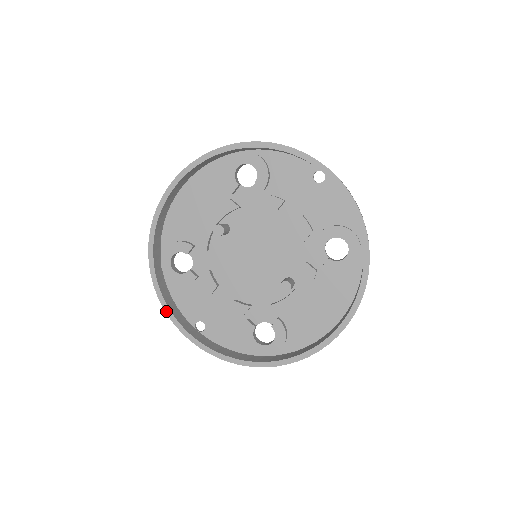
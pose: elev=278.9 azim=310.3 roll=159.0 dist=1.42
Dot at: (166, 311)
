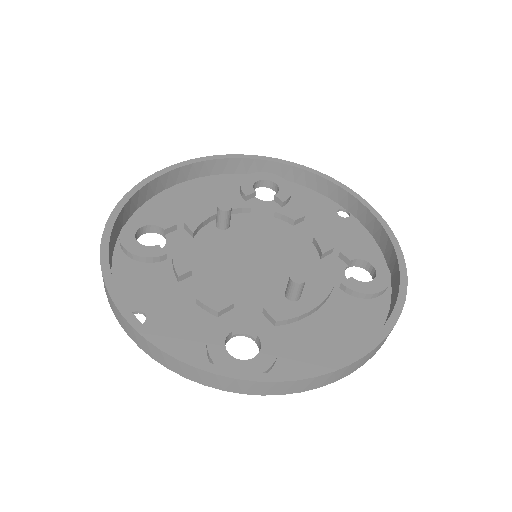
Dot at: (103, 268)
